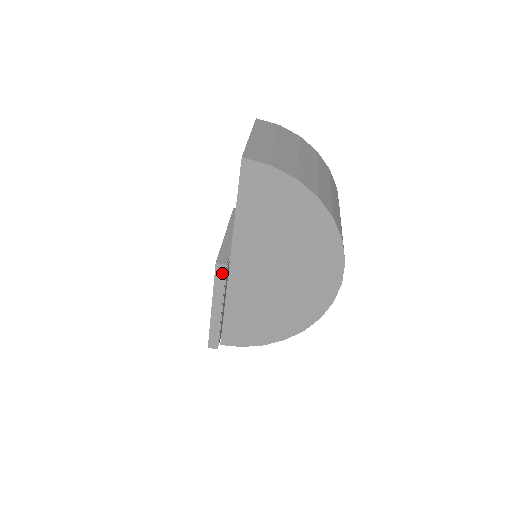
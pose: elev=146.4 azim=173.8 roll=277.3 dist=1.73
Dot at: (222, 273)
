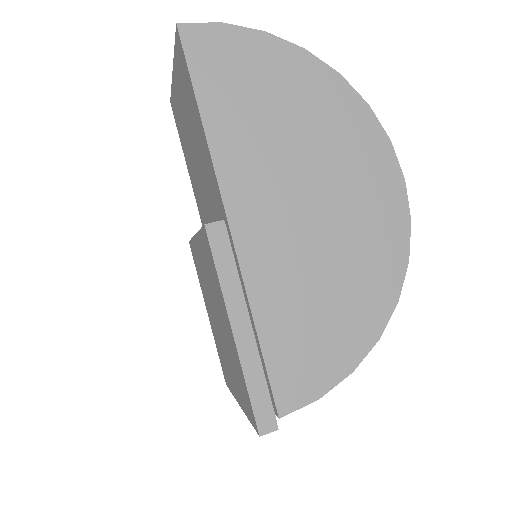
Dot at: (222, 241)
